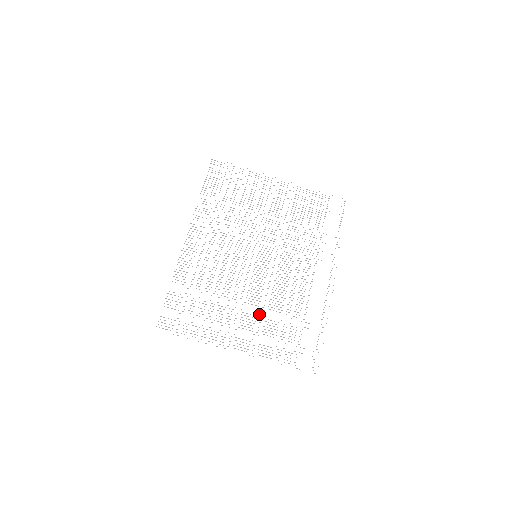
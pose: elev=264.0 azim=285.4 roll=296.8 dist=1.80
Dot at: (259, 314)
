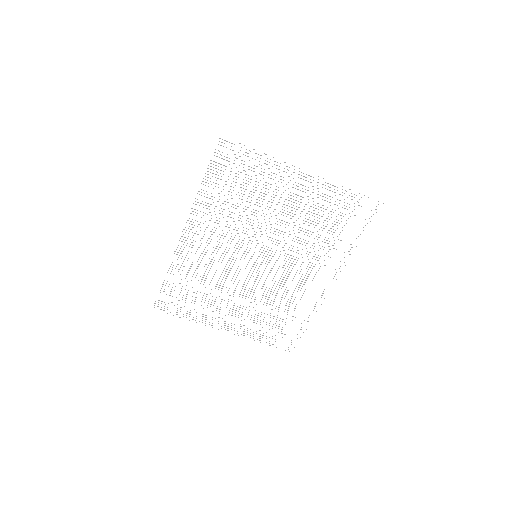
Dot at: (249, 306)
